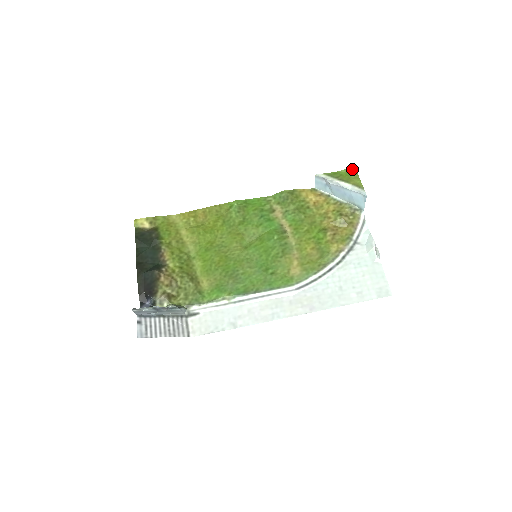
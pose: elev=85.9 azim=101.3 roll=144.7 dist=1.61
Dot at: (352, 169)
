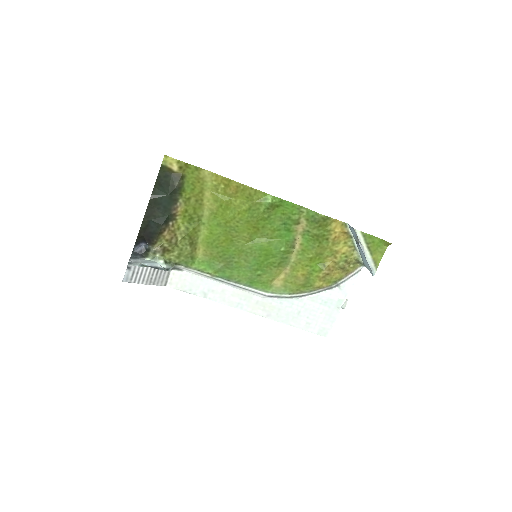
Dot at: (386, 243)
